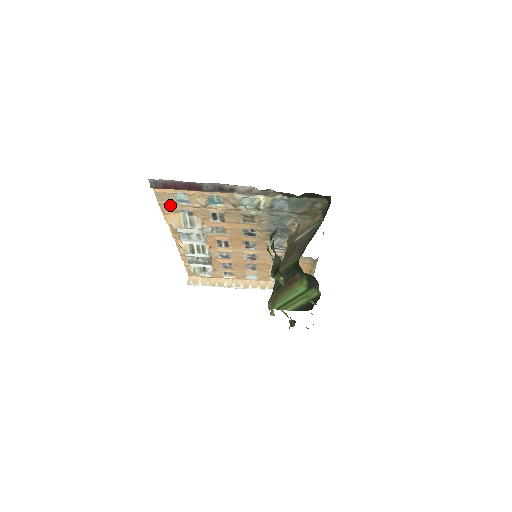
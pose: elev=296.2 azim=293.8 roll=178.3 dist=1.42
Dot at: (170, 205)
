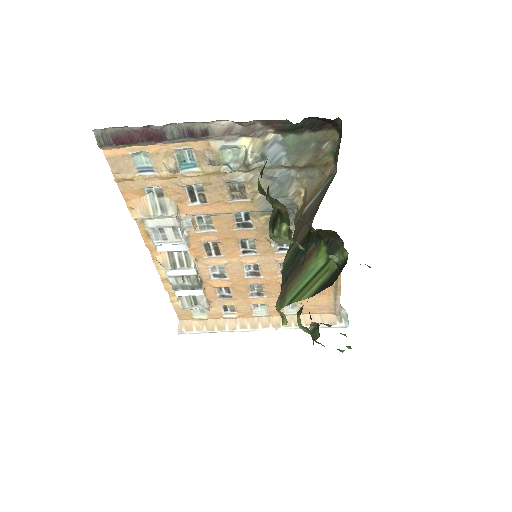
Dot at: (131, 181)
